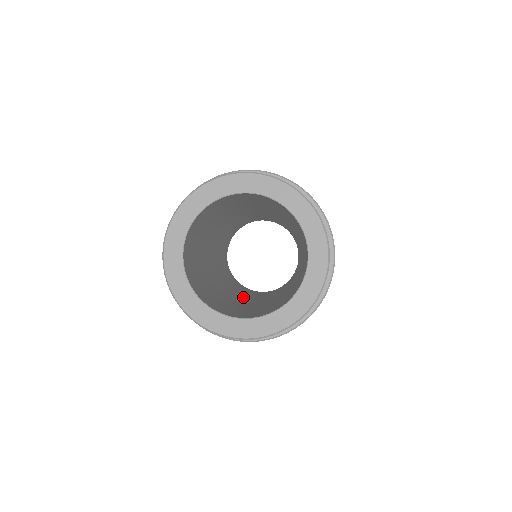
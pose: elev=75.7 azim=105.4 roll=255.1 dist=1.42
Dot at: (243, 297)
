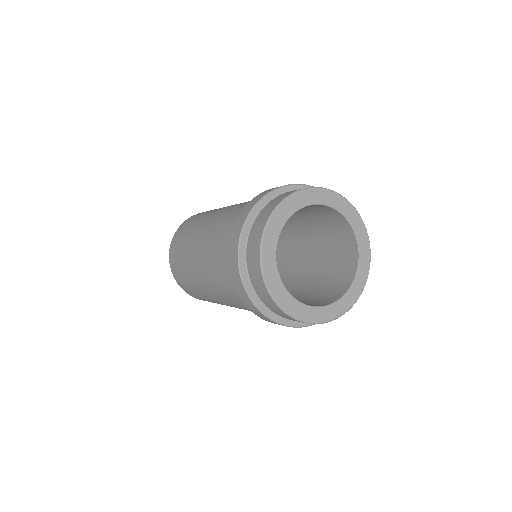
Dot at: occluded
